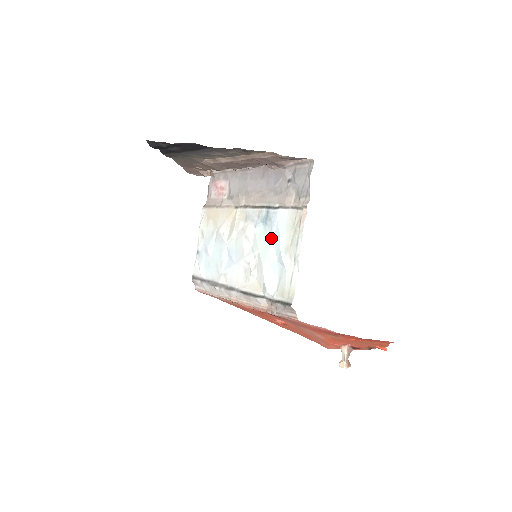
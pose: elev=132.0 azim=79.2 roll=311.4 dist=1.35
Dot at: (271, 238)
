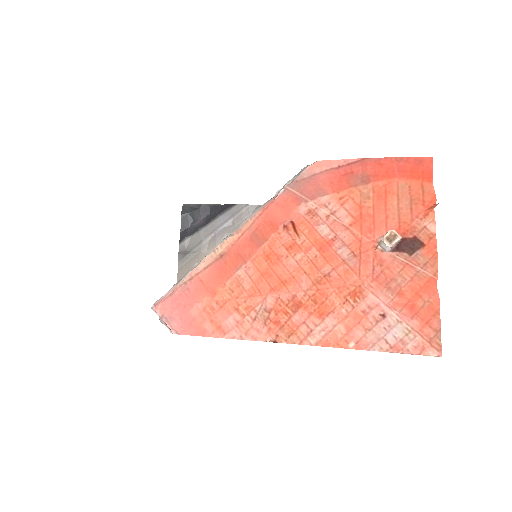
Dot at: occluded
